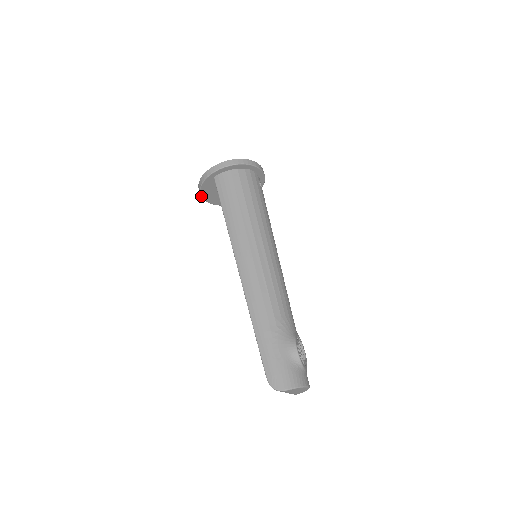
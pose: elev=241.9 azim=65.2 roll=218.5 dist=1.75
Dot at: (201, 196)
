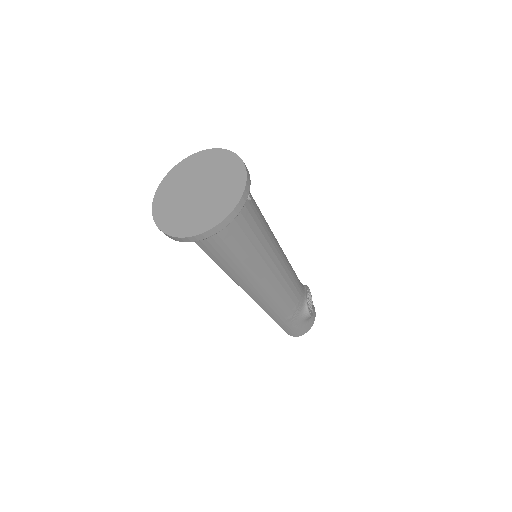
Dot at: occluded
